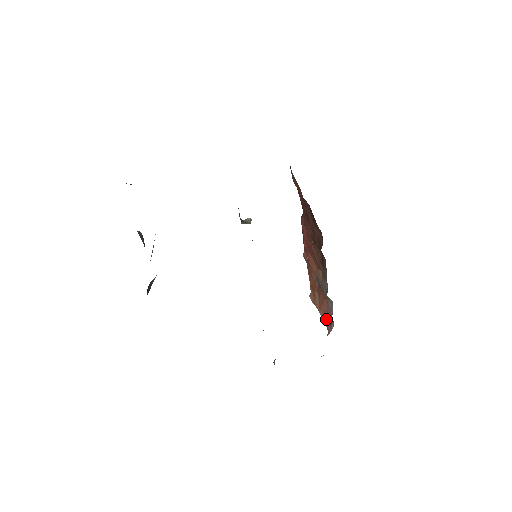
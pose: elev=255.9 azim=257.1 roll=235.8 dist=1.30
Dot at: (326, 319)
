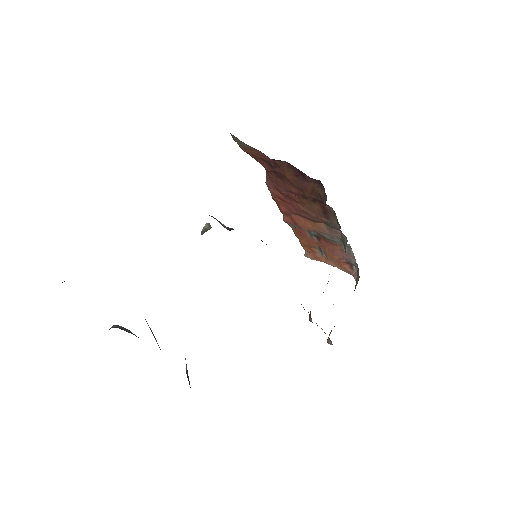
Dot at: (342, 265)
